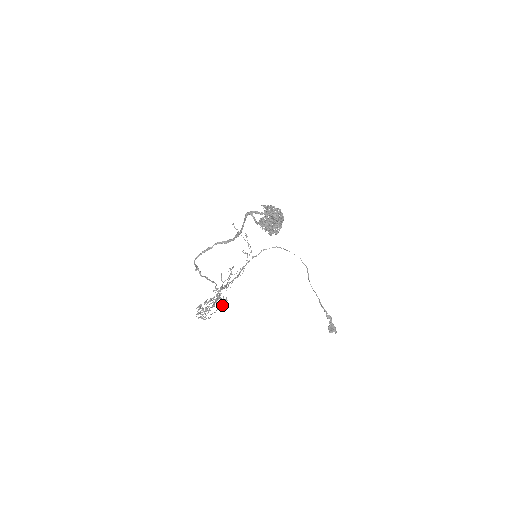
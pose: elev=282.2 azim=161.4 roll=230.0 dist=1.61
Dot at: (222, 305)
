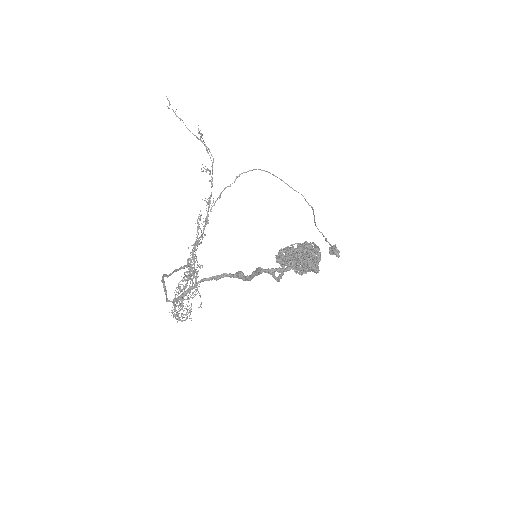
Dot at: (197, 277)
